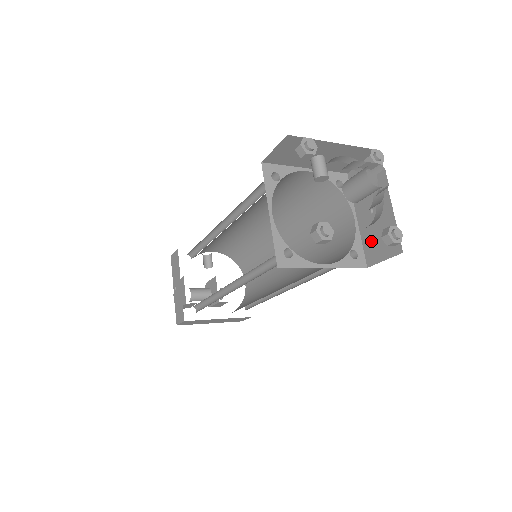
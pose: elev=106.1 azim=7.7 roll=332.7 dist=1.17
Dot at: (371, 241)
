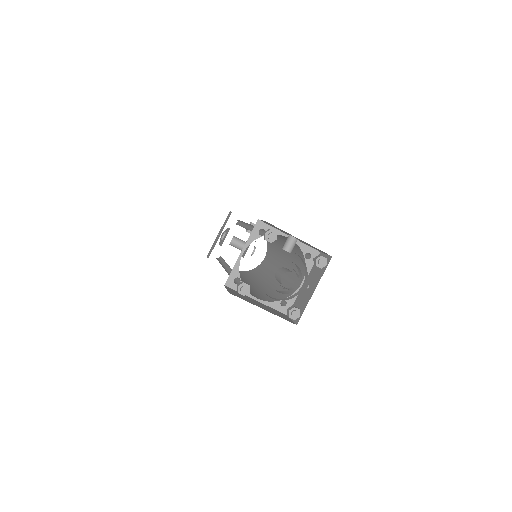
Dot at: (297, 303)
